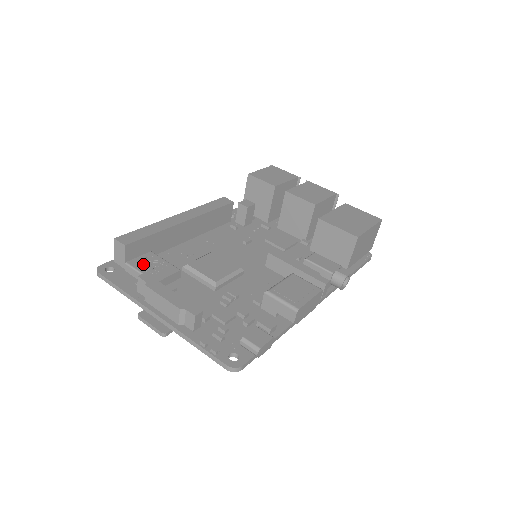
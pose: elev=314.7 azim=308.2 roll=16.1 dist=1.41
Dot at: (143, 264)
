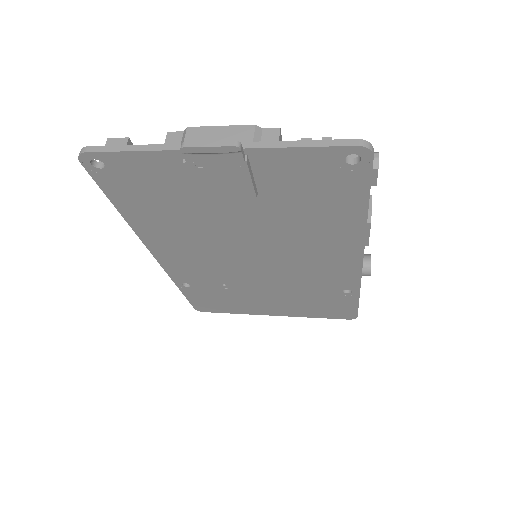
Dot at: occluded
